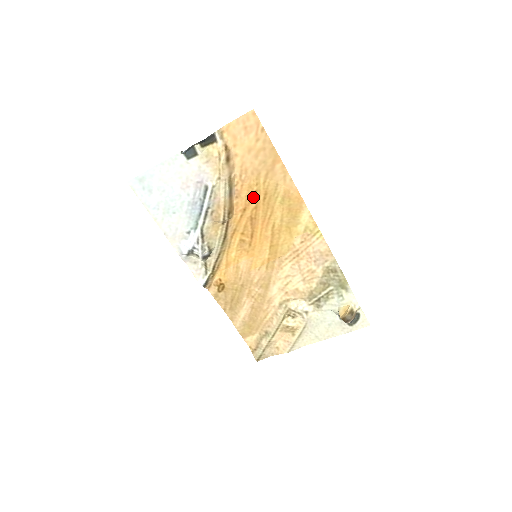
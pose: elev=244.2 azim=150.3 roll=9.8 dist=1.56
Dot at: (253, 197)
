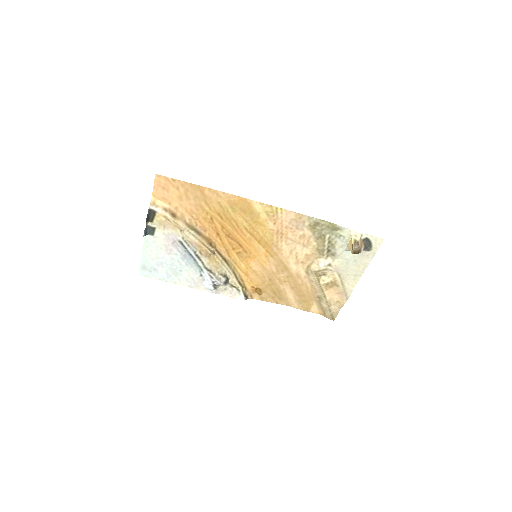
Dot at: (214, 223)
